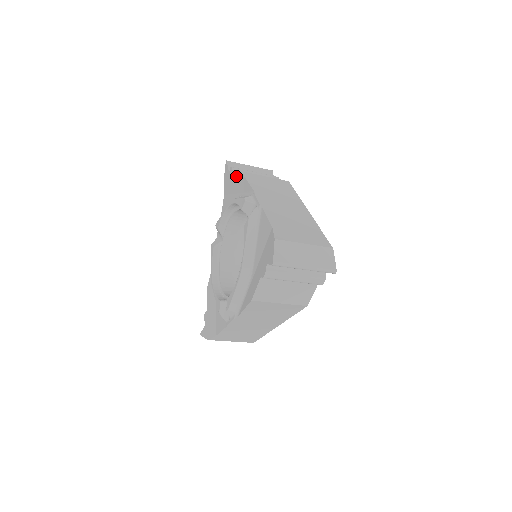
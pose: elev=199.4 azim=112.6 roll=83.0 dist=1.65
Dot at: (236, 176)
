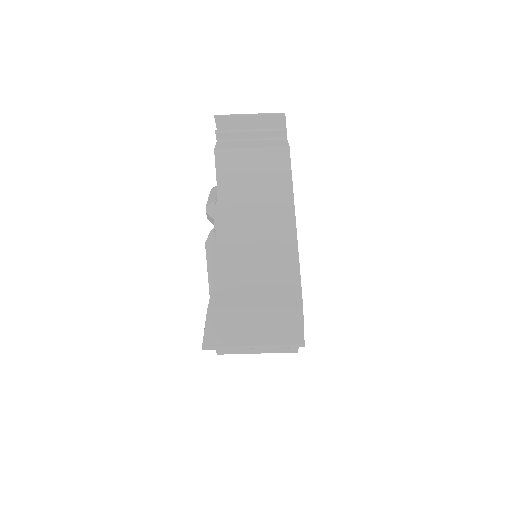
Dot at: occluded
